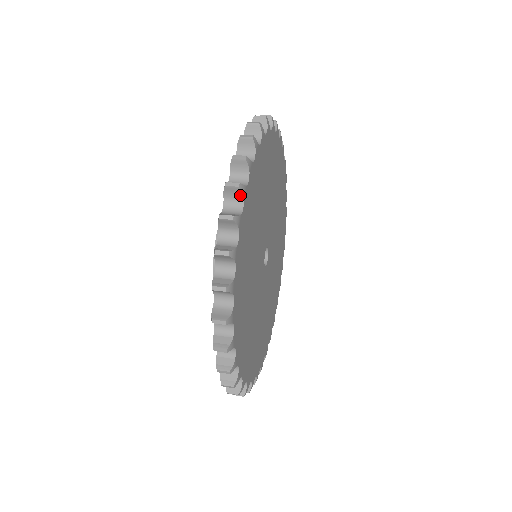
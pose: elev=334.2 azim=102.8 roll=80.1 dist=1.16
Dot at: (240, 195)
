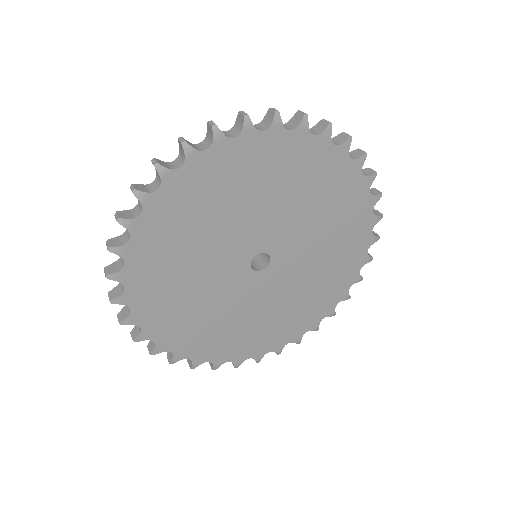
Dot at: (271, 121)
